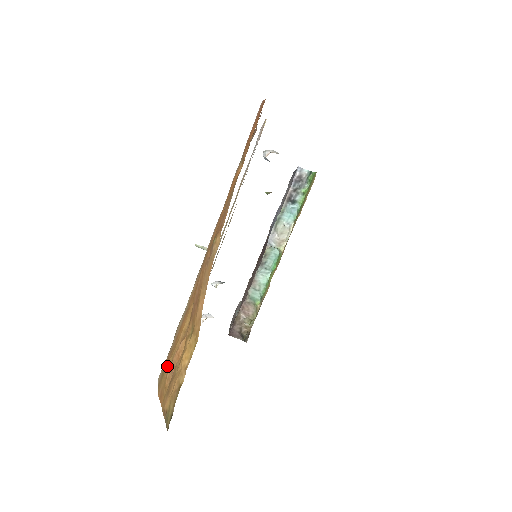
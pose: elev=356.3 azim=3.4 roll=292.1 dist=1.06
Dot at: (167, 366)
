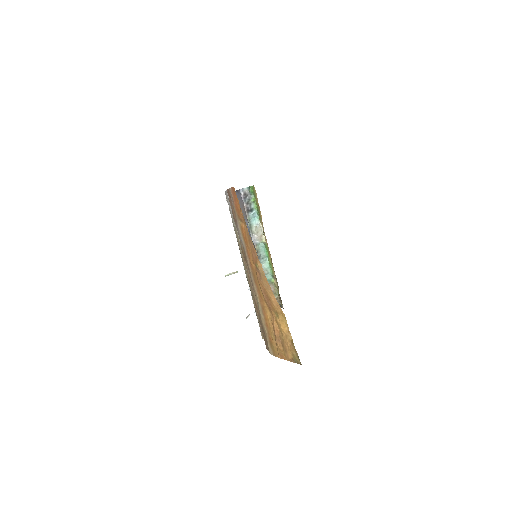
Dot at: (273, 342)
